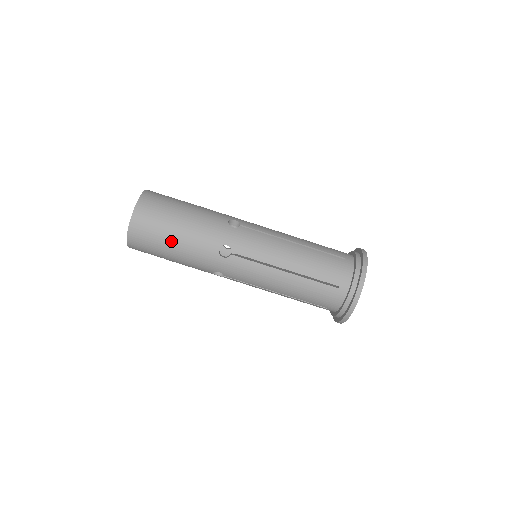
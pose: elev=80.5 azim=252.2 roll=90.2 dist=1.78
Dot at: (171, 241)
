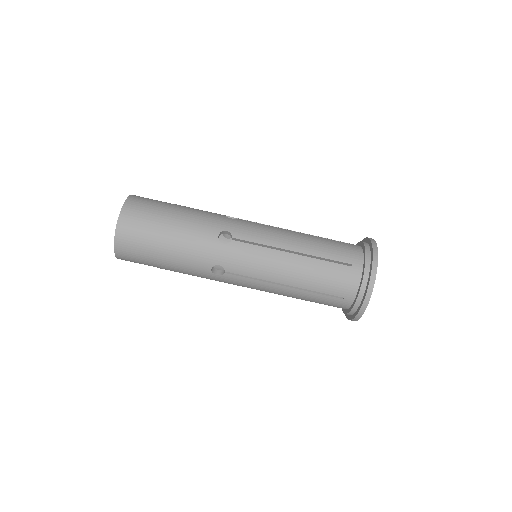
Dot at: (165, 231)
